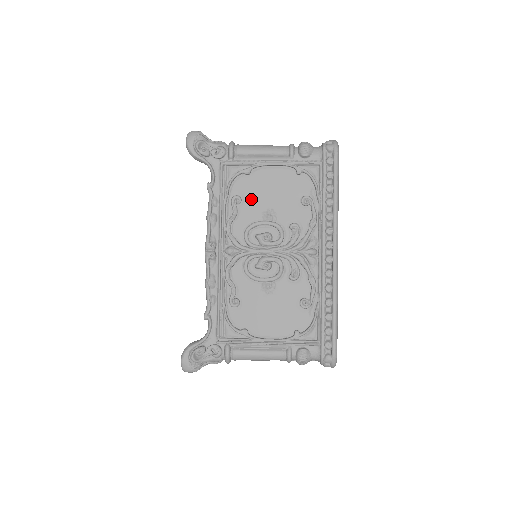
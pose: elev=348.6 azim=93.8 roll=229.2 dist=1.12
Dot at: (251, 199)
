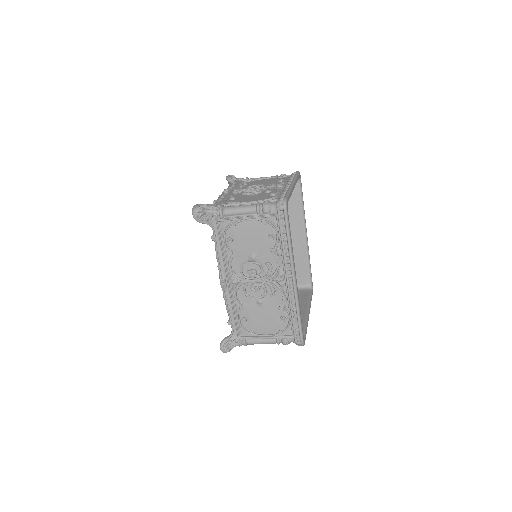
Dot at: (252, 184)
